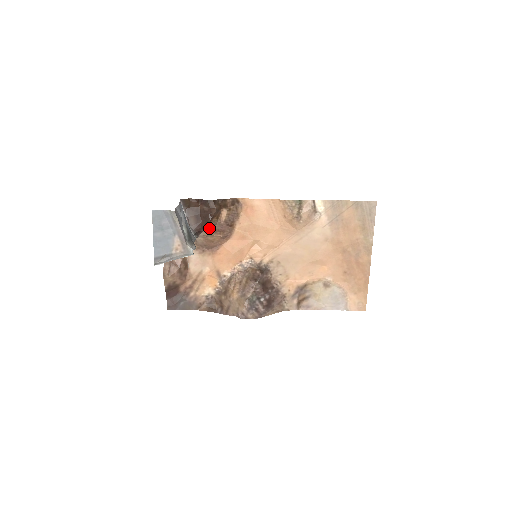
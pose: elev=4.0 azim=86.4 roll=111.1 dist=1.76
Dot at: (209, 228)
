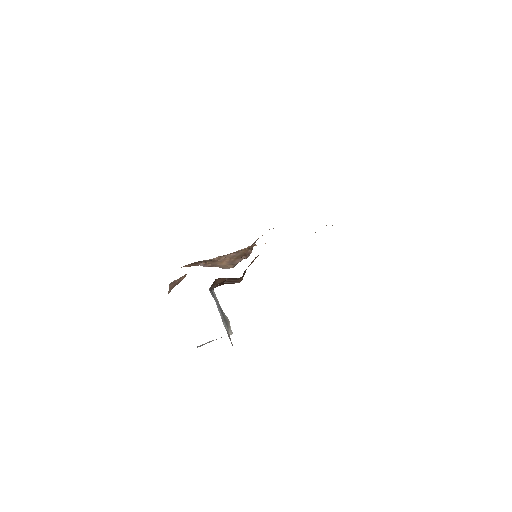
Dot at: occluded
